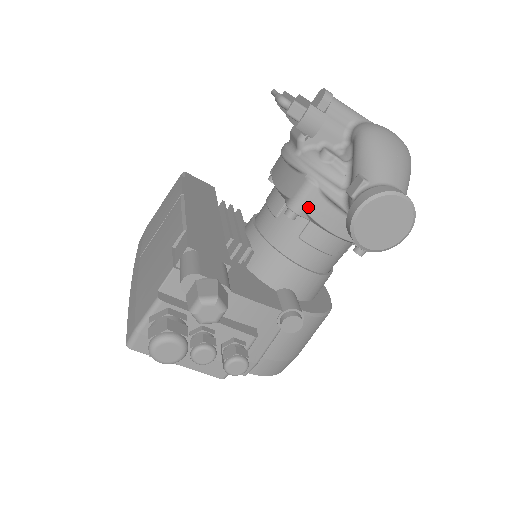
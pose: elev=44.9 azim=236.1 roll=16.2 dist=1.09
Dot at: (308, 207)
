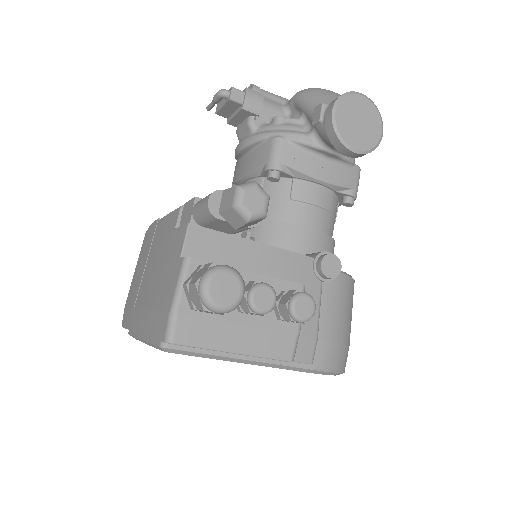
Dot at: (286, 160)
